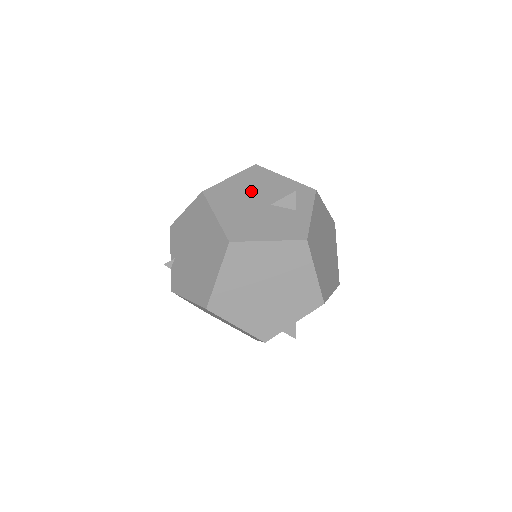
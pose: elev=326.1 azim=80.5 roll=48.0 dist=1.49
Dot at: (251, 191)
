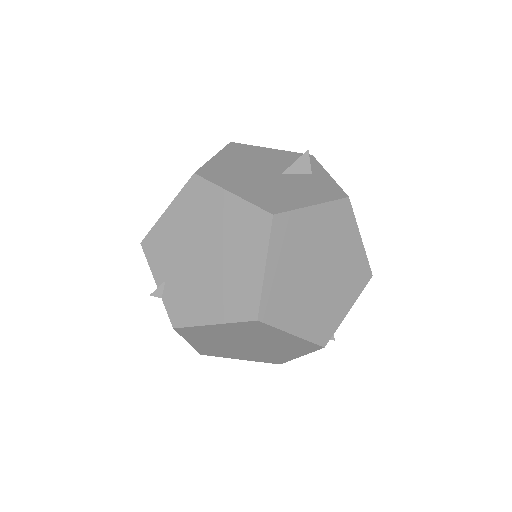
Dot at: (249, 165)
